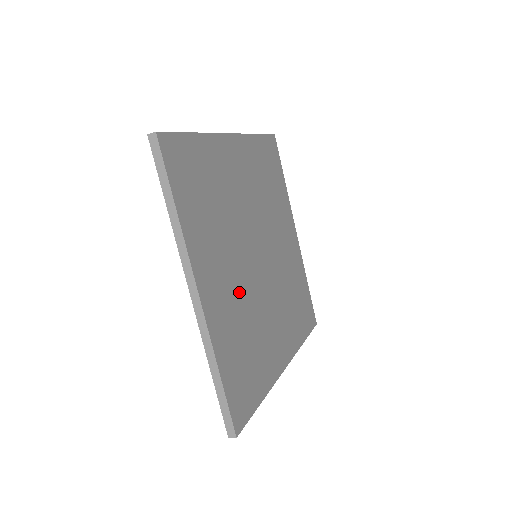
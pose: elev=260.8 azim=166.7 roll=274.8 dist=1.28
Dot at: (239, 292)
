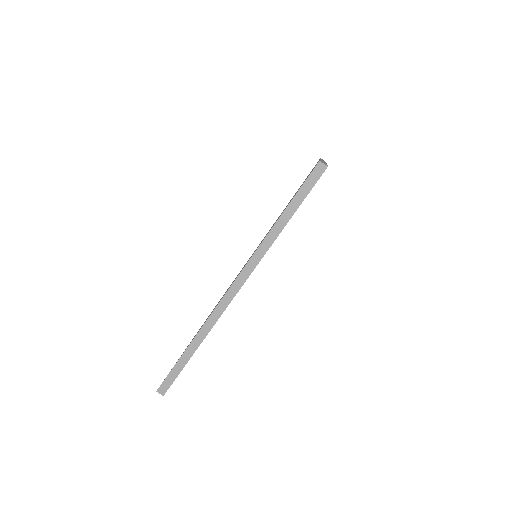
Dot at: occluded
